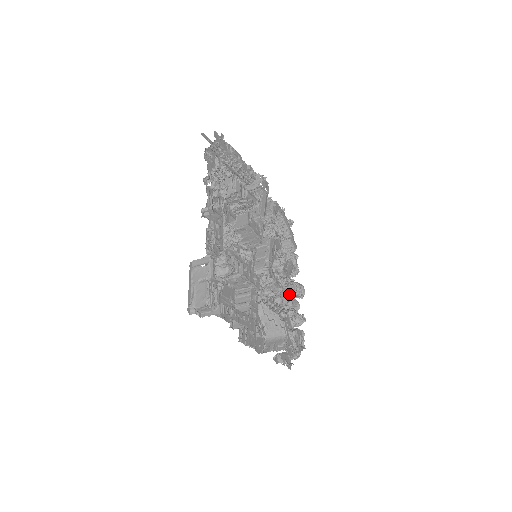
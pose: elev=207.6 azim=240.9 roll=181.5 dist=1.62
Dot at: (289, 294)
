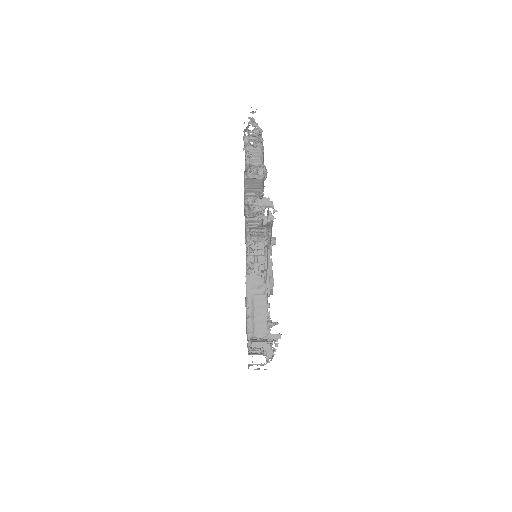
Dot at: occluded
